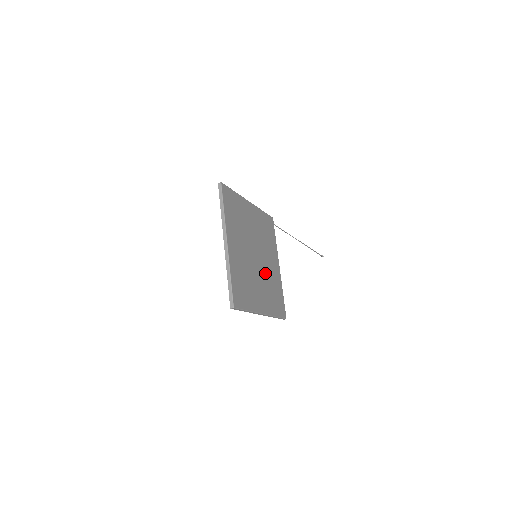
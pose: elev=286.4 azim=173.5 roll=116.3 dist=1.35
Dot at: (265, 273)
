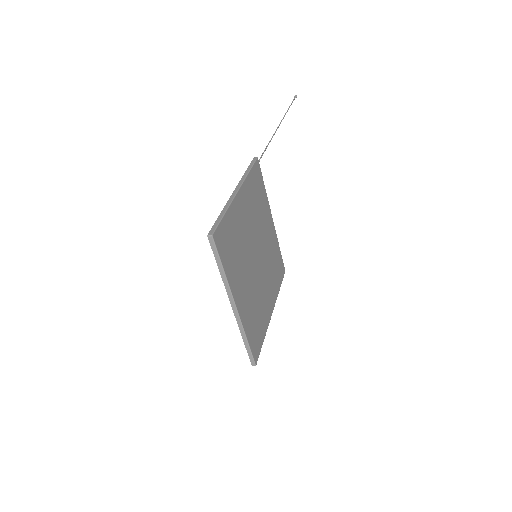
Dot at: (265, 260)
